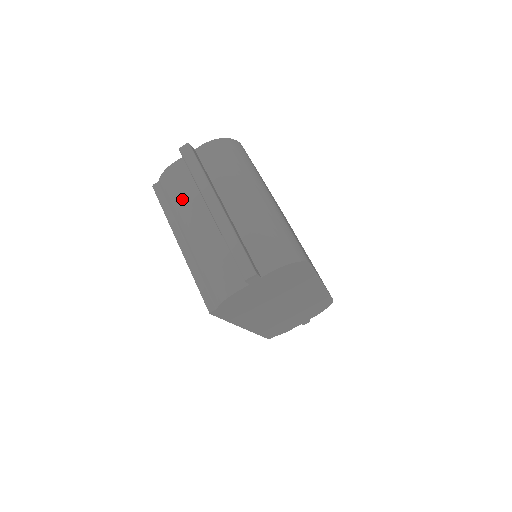
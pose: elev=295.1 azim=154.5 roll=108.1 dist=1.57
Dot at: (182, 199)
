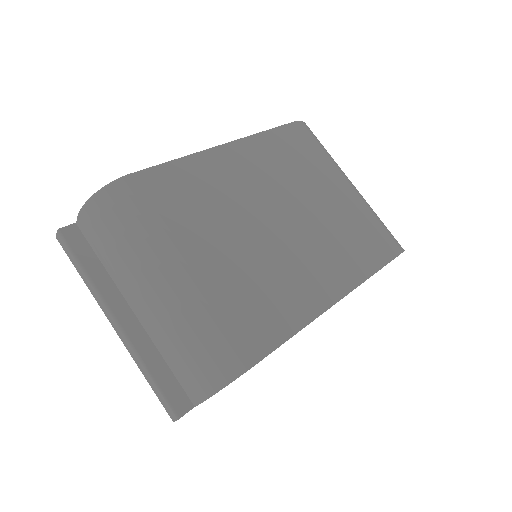
Dot at: occluded
